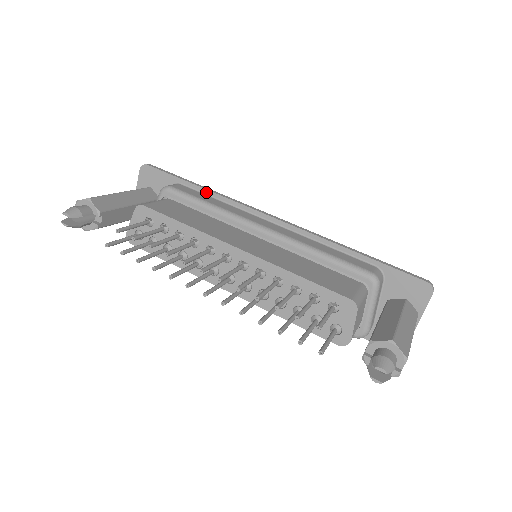
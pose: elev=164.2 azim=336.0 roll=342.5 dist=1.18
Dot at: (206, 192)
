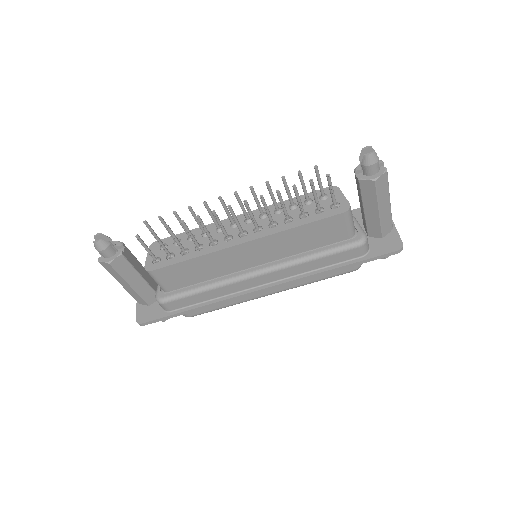
Dot at: occluded
